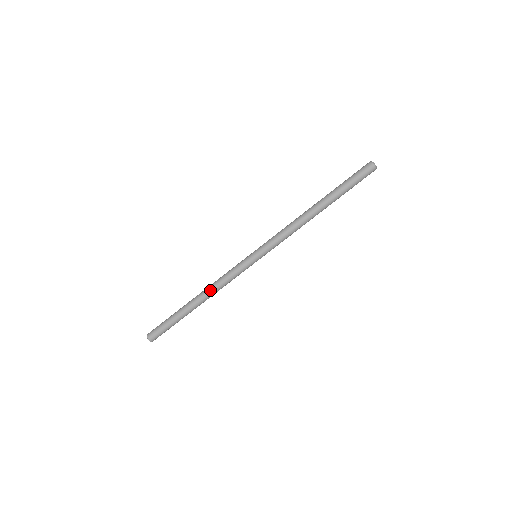
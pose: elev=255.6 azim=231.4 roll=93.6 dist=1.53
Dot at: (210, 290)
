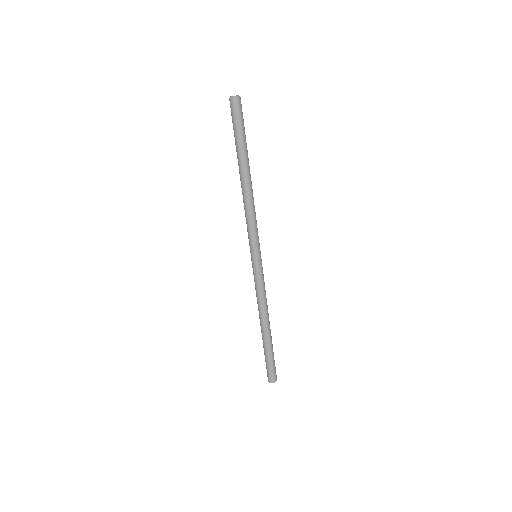
Dot at: (261, 312)
